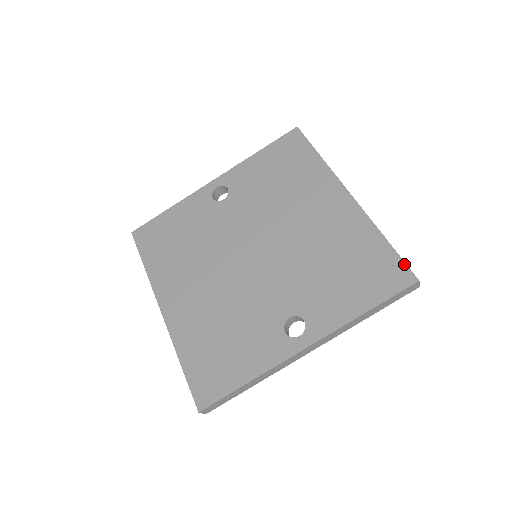
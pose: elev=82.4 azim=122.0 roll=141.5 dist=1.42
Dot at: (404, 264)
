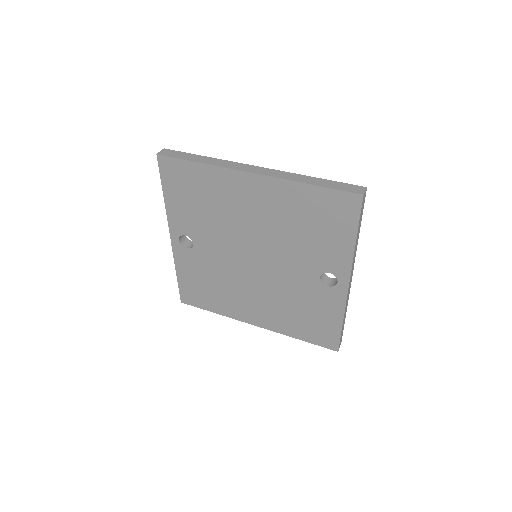
Dot at: (342, 192)
